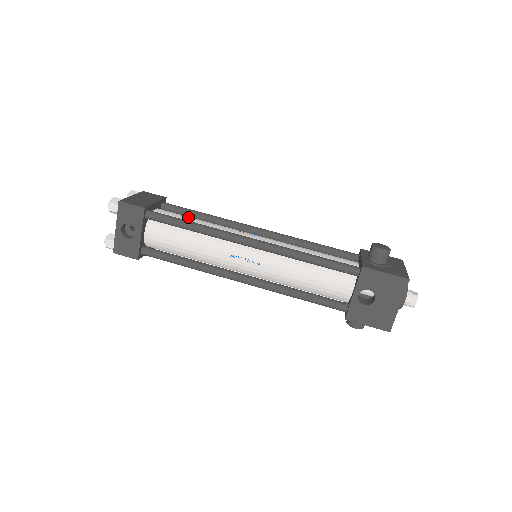
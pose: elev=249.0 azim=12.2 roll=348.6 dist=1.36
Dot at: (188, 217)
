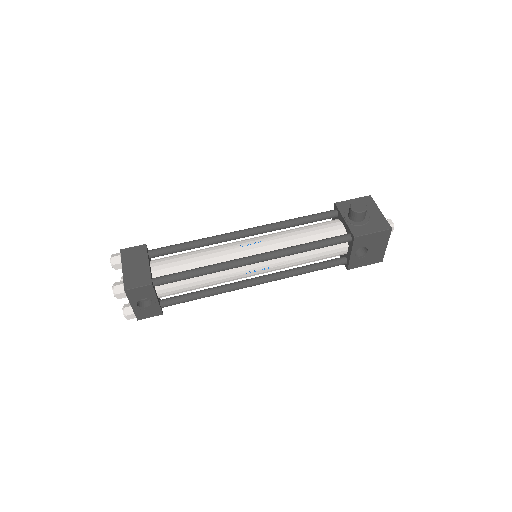
Dot at: (184, 259)
